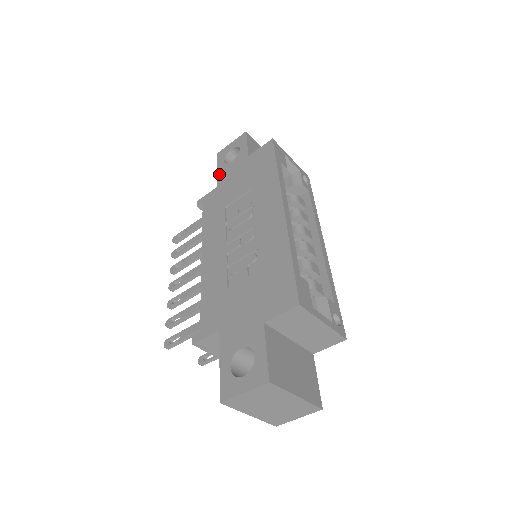
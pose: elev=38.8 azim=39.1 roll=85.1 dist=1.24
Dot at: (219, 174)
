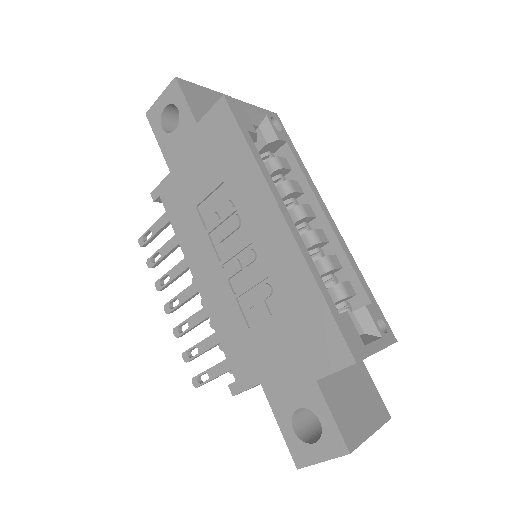
Dot at: (164, 151)
